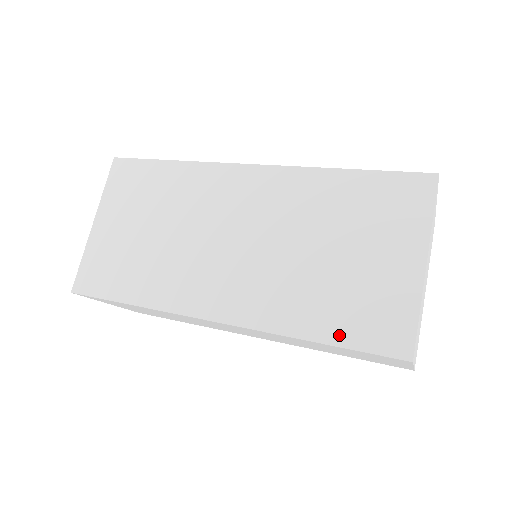
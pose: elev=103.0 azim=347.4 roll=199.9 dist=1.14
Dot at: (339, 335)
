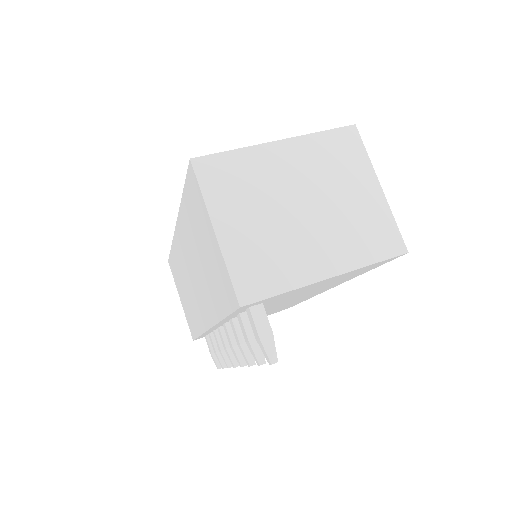
Dot at: occluded
